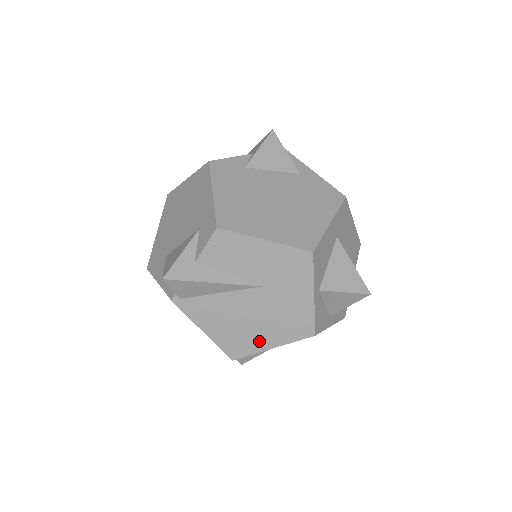
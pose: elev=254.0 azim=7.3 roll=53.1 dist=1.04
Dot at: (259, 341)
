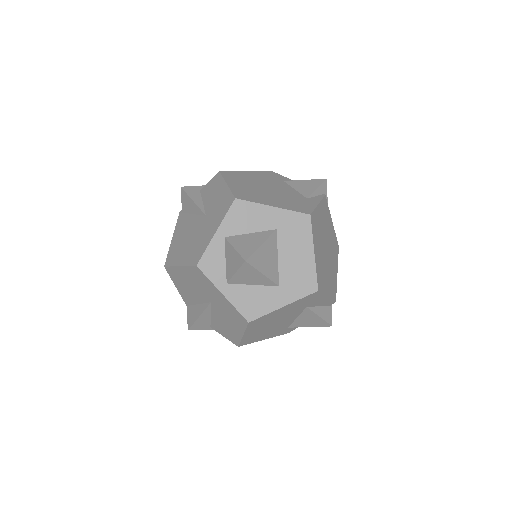
Dot at: (180, 257)
